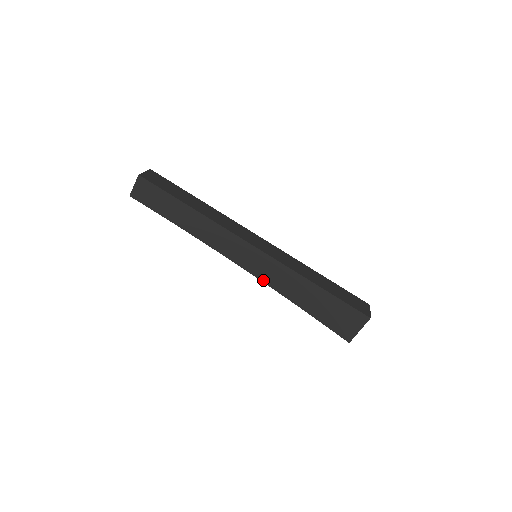
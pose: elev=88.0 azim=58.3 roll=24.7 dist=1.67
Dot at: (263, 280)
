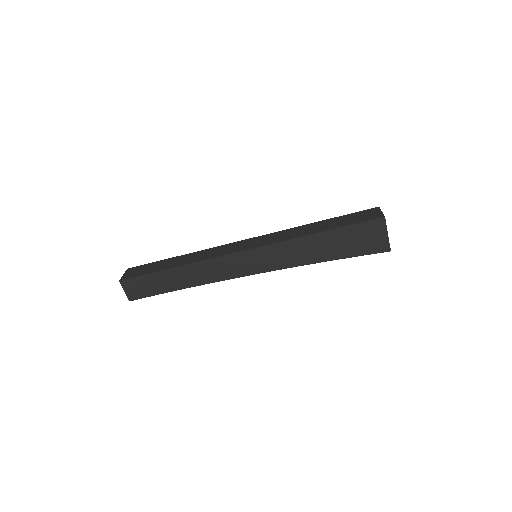
Dot at: (277, 268)
